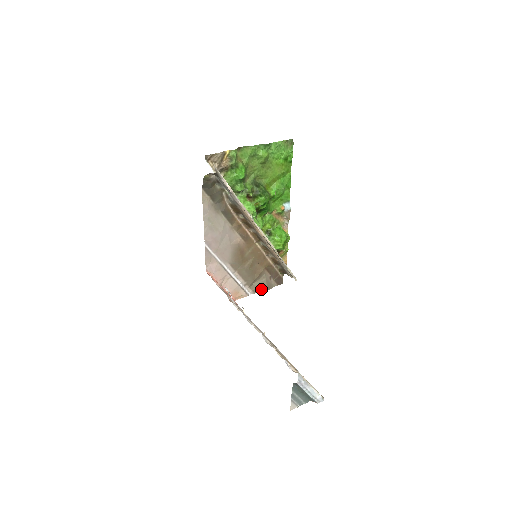
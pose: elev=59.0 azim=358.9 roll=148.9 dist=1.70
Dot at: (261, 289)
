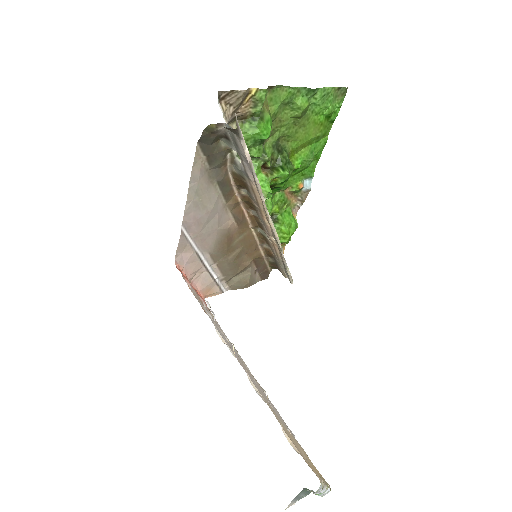
Dot at: (241, 285)
